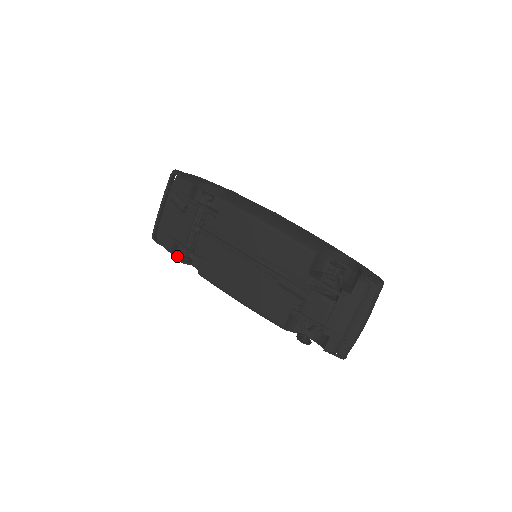
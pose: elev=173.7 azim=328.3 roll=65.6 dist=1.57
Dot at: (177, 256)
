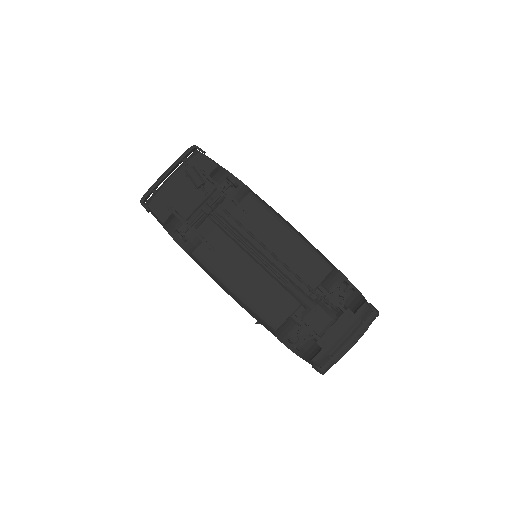
Dot at: (166, 229)
